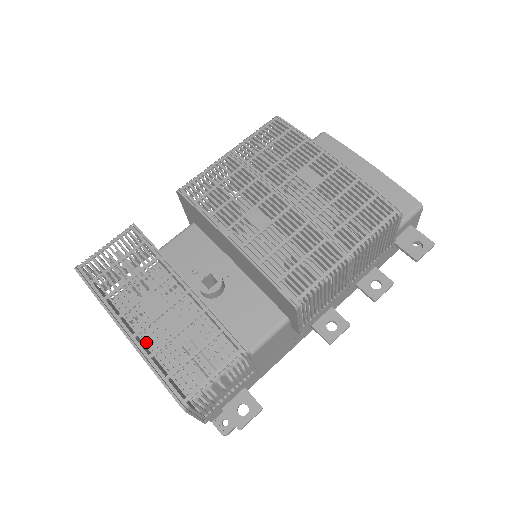
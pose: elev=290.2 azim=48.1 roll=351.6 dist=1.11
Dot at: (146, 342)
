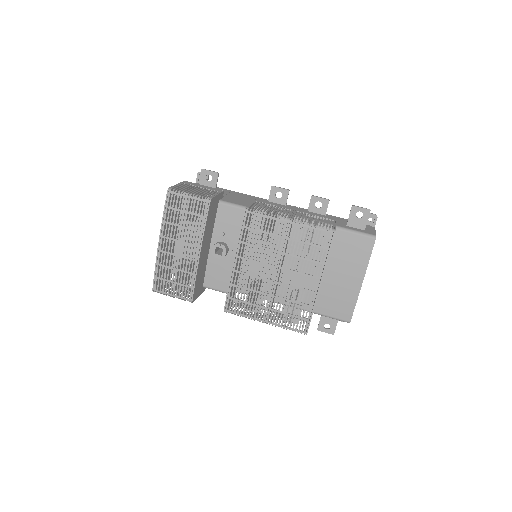
Dot at: occluded
